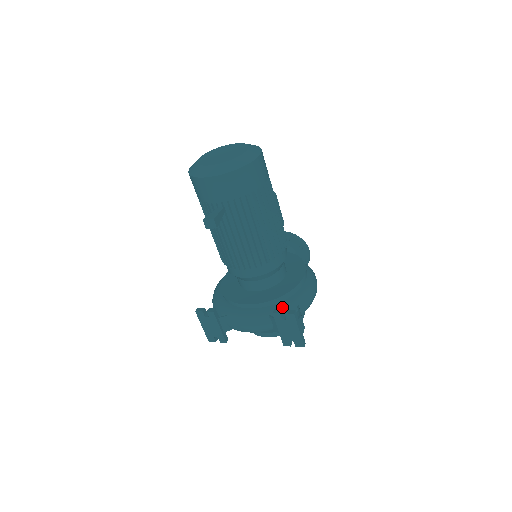
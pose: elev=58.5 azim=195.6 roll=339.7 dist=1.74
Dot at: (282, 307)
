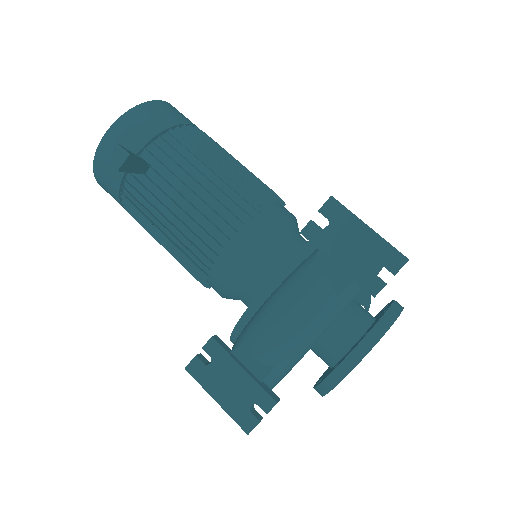
Dot at: occluded
